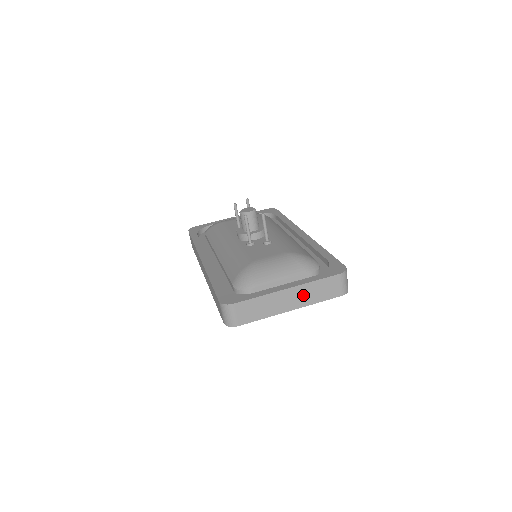
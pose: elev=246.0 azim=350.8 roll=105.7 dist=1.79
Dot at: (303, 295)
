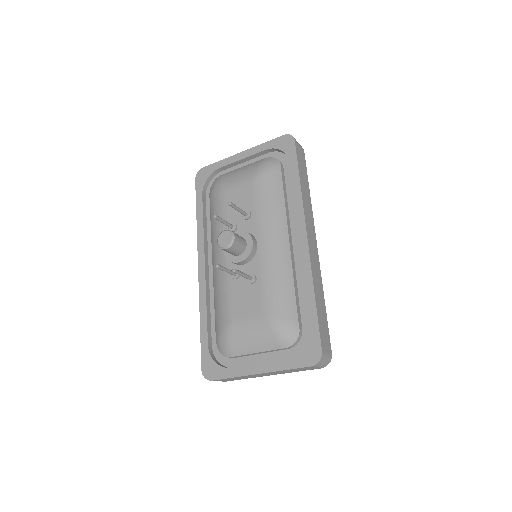
Dot at: (277, 373)
